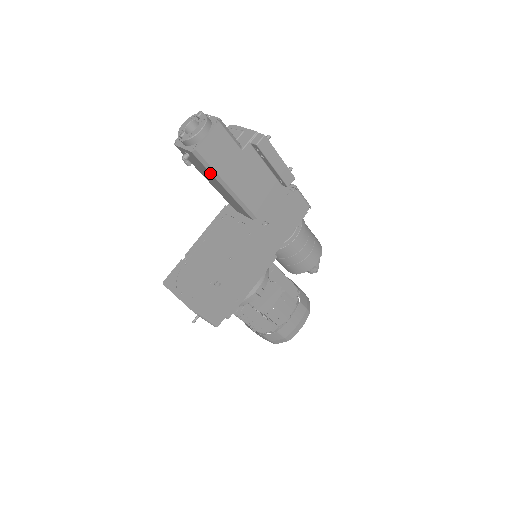
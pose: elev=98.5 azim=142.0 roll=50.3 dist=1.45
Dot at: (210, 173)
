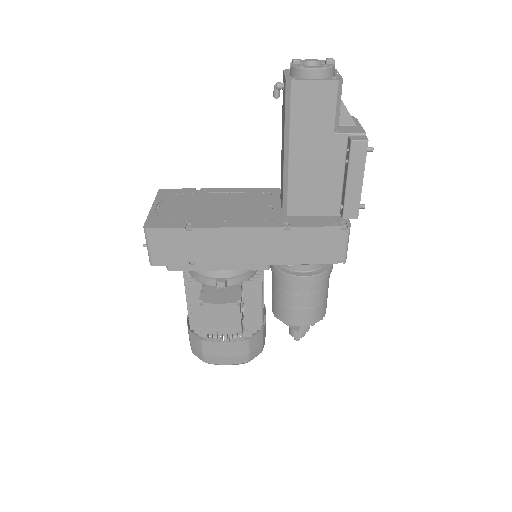
Dot at: (285, 121)
